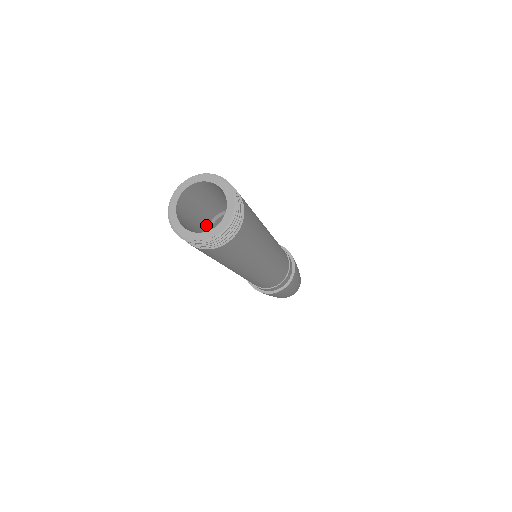
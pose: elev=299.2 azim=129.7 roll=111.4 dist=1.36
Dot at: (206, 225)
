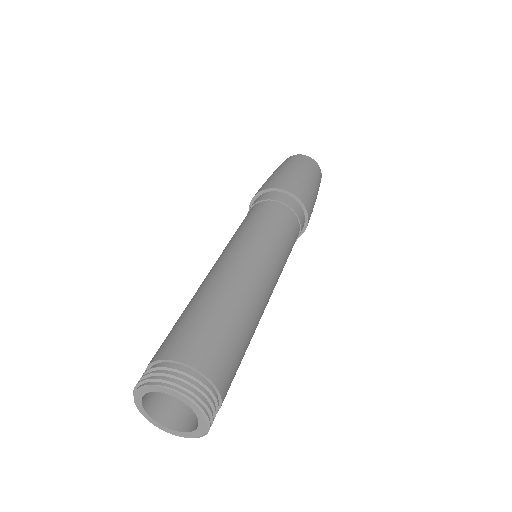
Dot at: occluded
